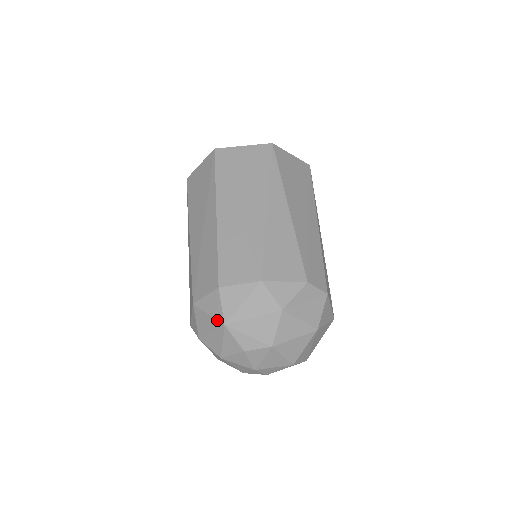
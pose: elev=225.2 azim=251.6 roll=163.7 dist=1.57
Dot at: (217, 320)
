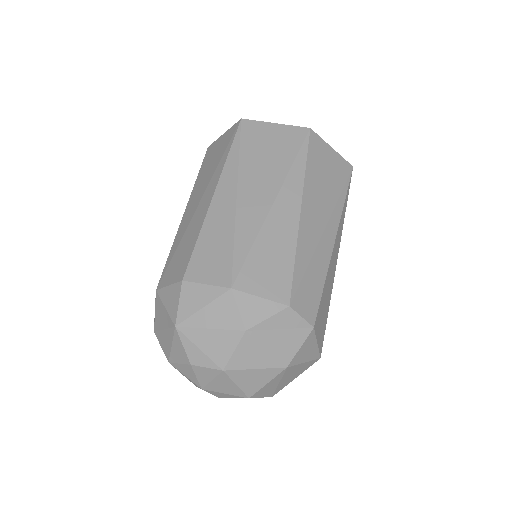
Dot at: (170, 318)
